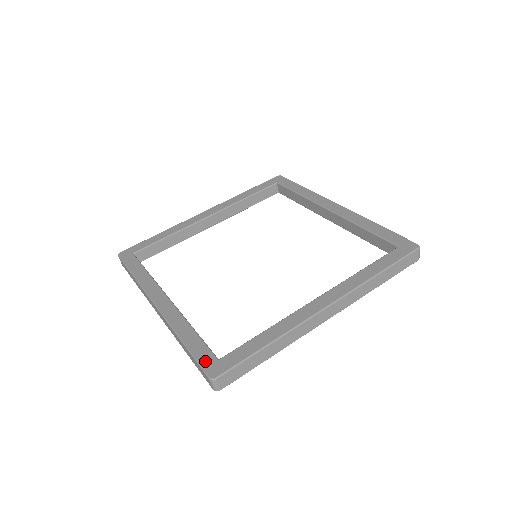
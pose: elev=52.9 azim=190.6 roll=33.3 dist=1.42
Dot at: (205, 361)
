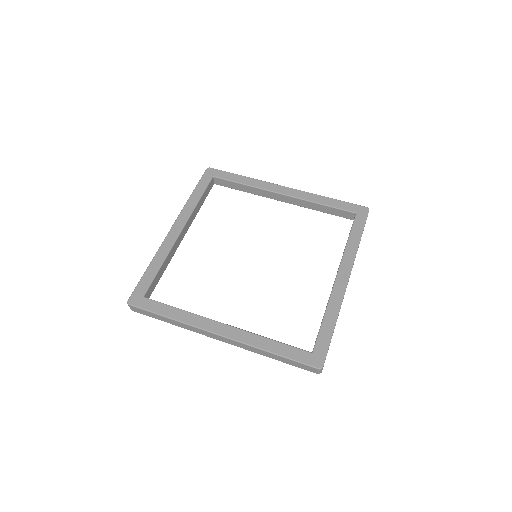
Dot at: (305, 359)
